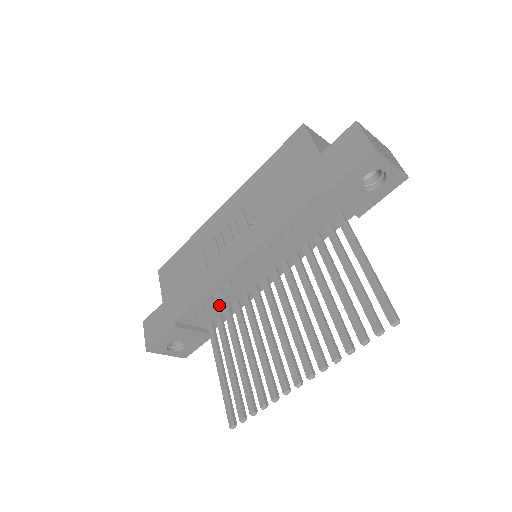
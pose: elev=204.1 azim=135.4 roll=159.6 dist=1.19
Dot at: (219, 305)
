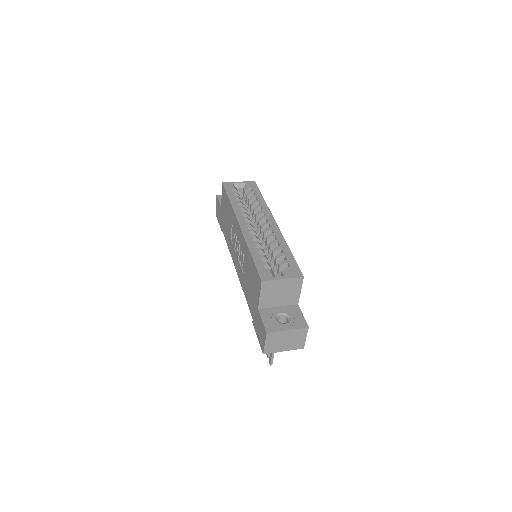
Dot at: occluded
